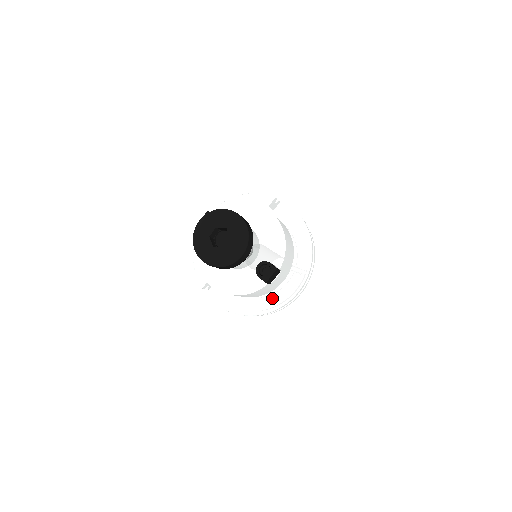
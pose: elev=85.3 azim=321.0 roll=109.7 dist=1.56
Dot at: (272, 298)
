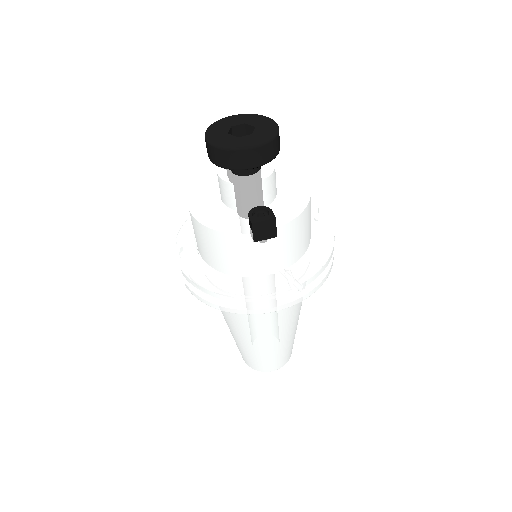
Dot at: (242, 283)
